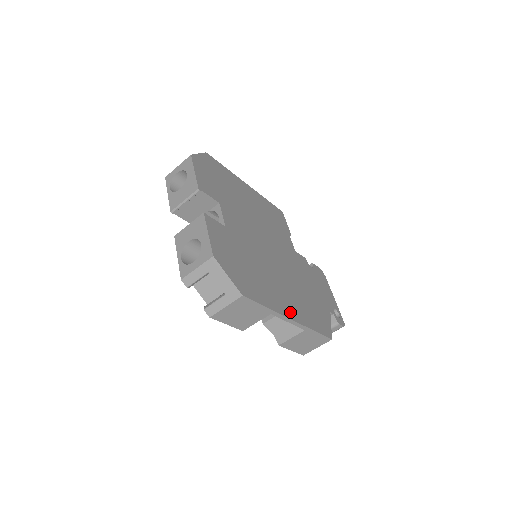
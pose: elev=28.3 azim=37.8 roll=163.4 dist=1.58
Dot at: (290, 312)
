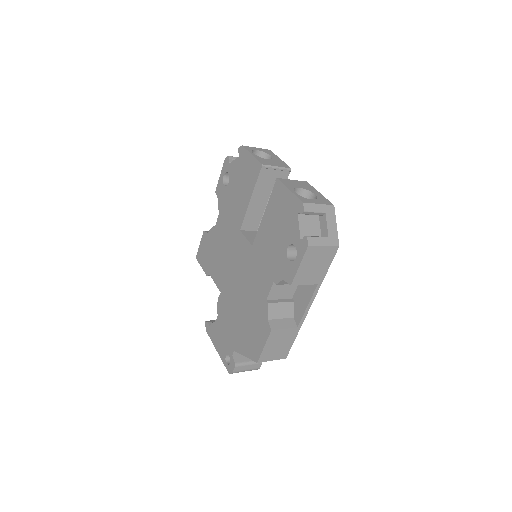
Dot at: occluded
